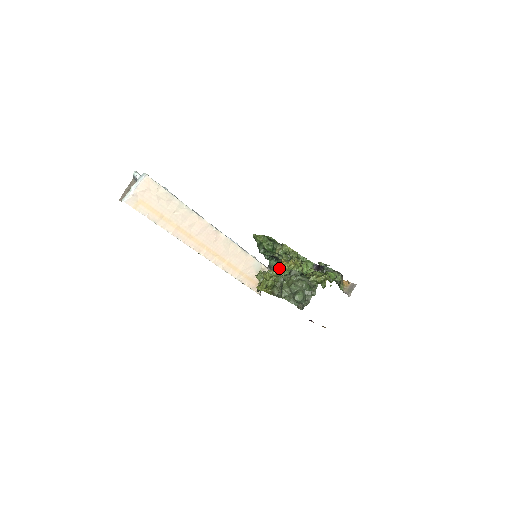
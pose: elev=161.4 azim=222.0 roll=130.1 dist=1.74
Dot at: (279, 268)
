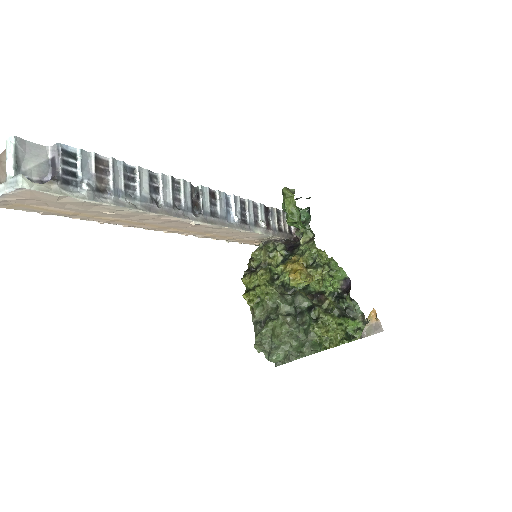
Dot at: (285, 277)
